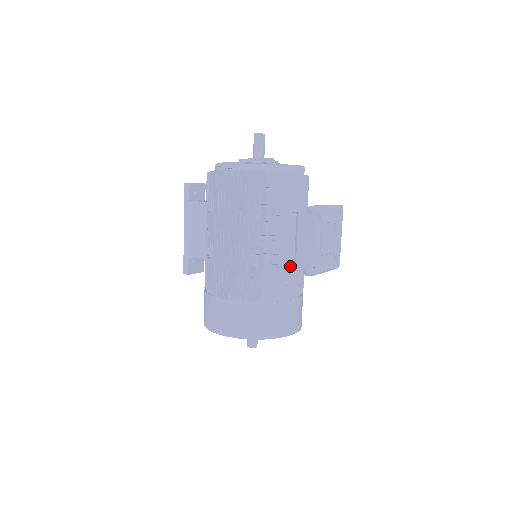
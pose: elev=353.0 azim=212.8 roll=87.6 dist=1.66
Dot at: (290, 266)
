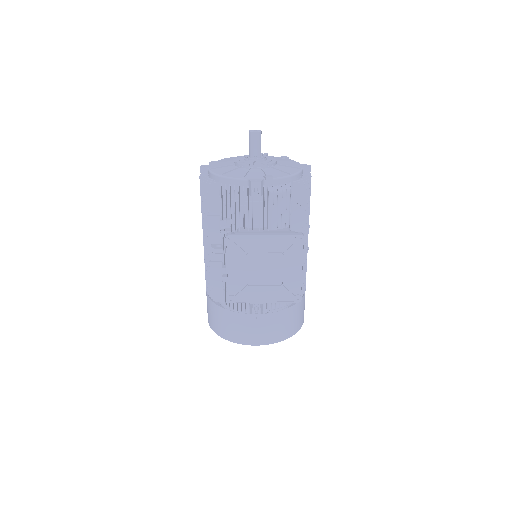
Dot at: occluded
